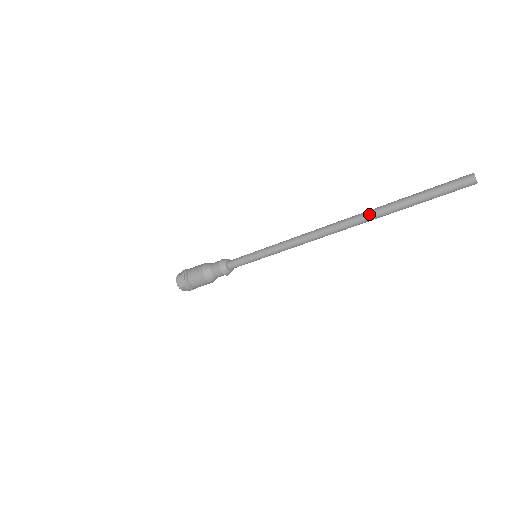
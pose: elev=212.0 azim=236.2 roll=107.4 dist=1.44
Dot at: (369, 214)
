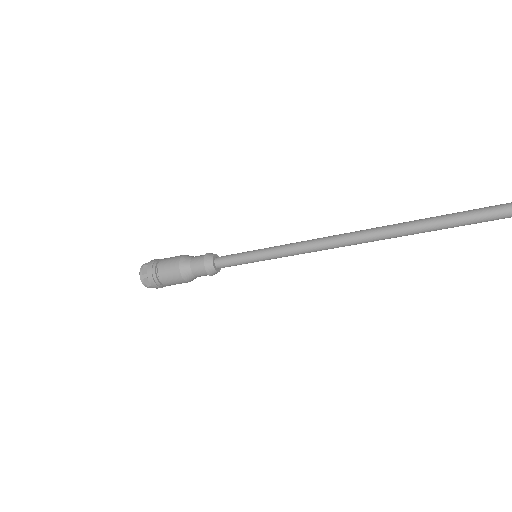
Dot at: (426, 221)
